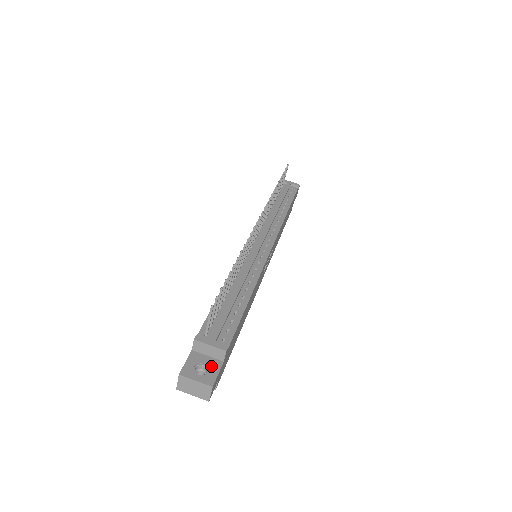
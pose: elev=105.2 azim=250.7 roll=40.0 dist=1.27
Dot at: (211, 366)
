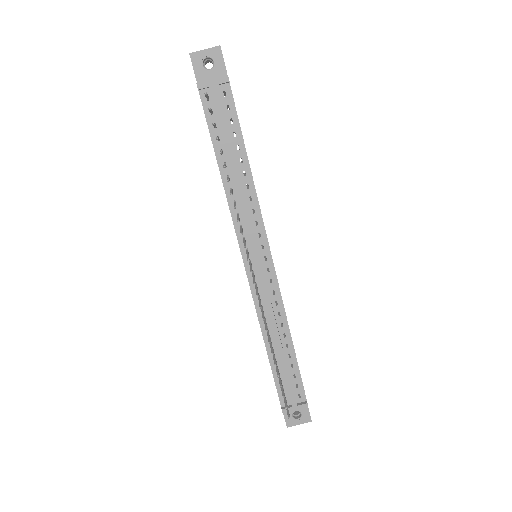
Dot at: (301, 409)
